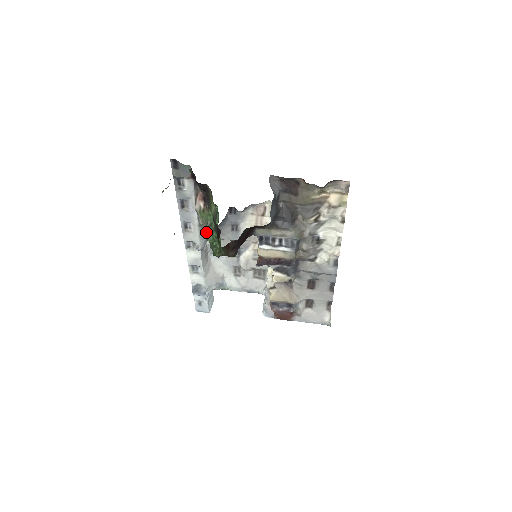
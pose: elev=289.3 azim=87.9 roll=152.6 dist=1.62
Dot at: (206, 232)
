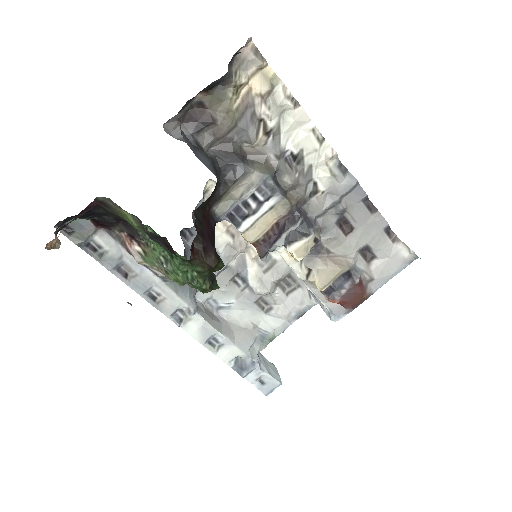
Dot at: (171, 275)
